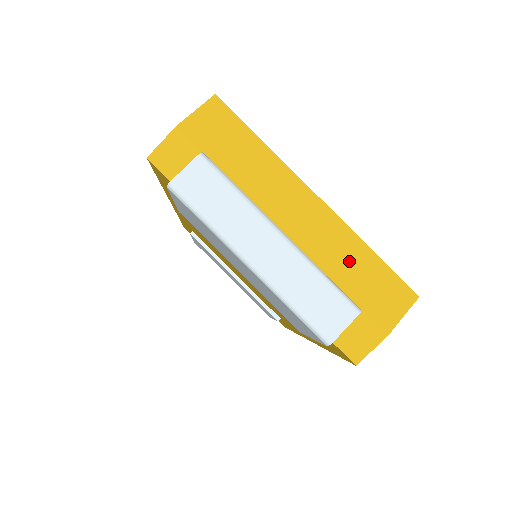
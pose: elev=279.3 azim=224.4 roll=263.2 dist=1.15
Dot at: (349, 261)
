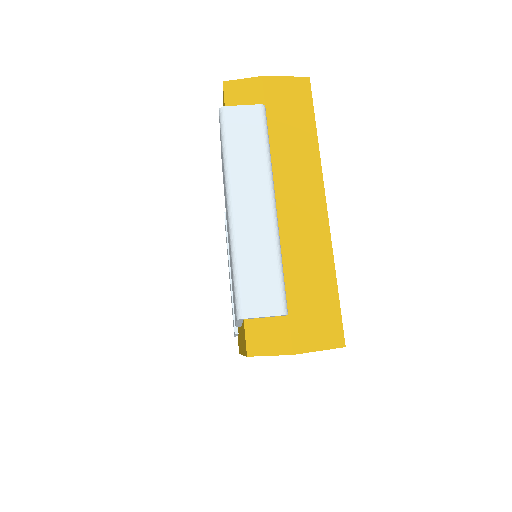
Dot at: (310, 270)
